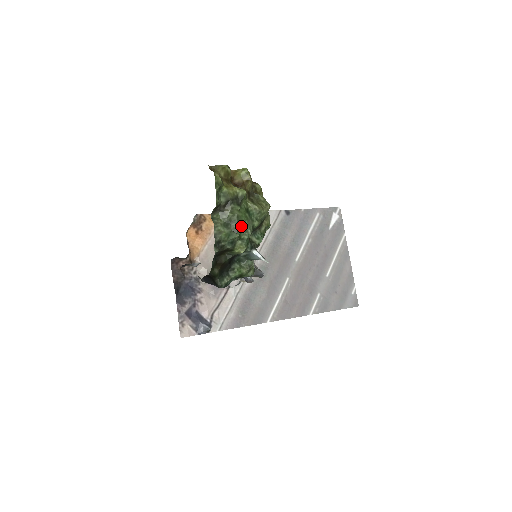
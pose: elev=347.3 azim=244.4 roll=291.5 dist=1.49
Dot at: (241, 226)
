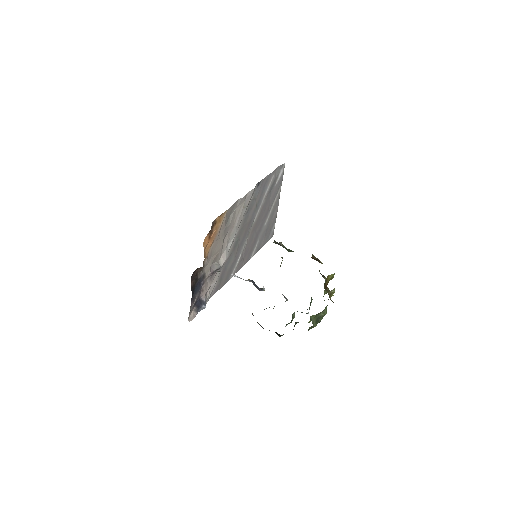
Dot at: occluded
